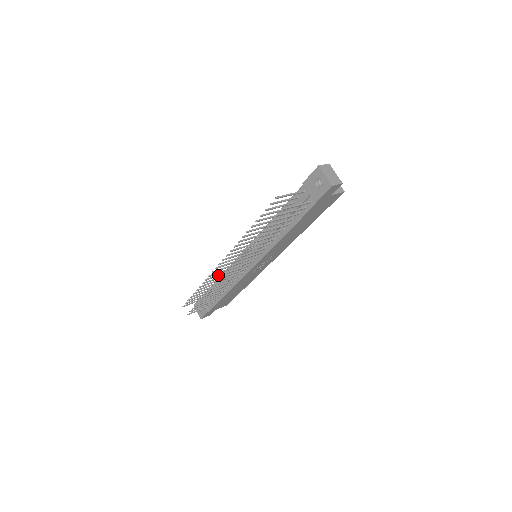
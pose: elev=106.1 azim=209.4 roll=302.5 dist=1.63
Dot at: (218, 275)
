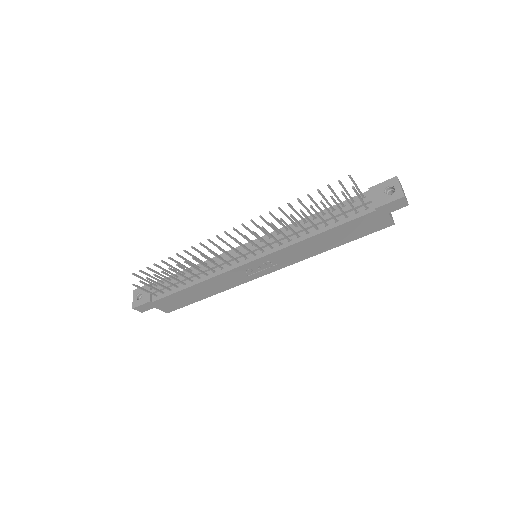
Dot at: (204, 254)
